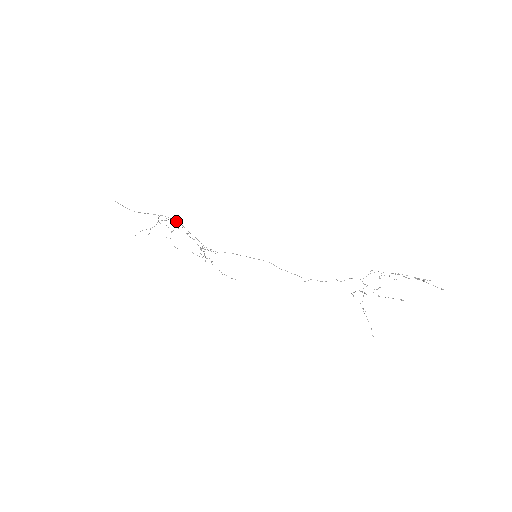
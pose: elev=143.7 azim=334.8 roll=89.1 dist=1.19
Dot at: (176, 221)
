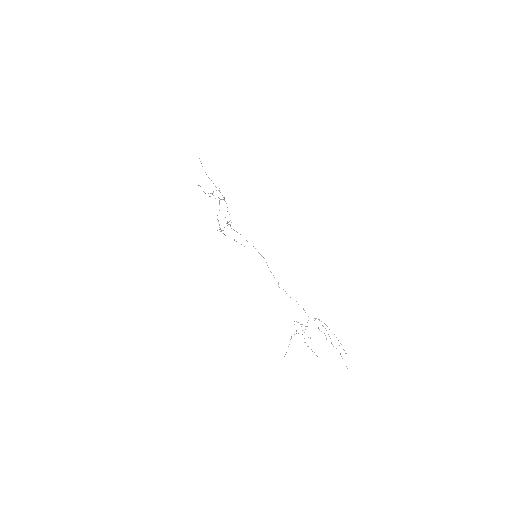
Dot at: occluded
